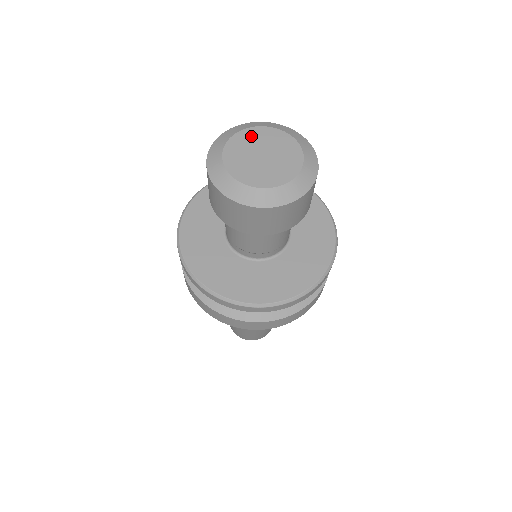
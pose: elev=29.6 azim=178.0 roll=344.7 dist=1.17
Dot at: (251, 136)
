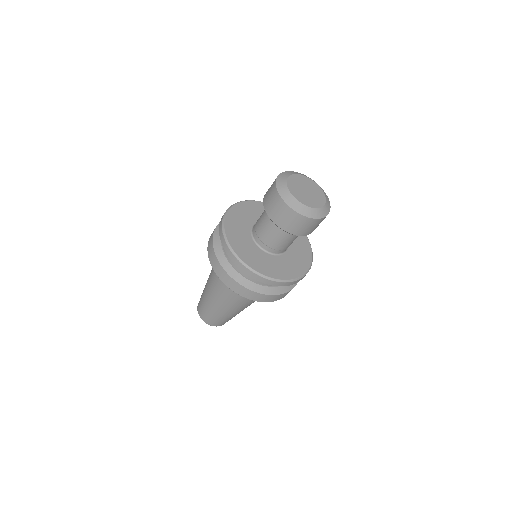
Dot at: (293, 182)
